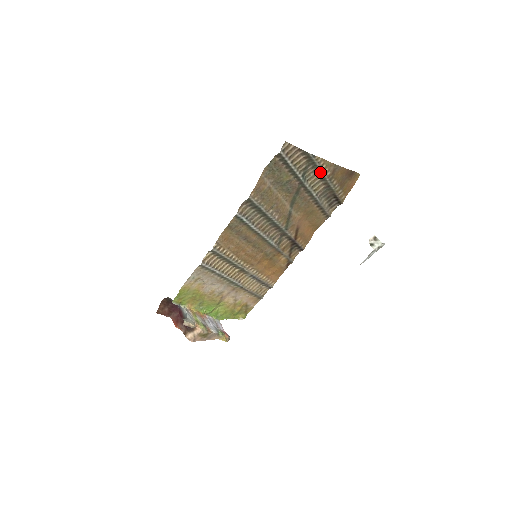
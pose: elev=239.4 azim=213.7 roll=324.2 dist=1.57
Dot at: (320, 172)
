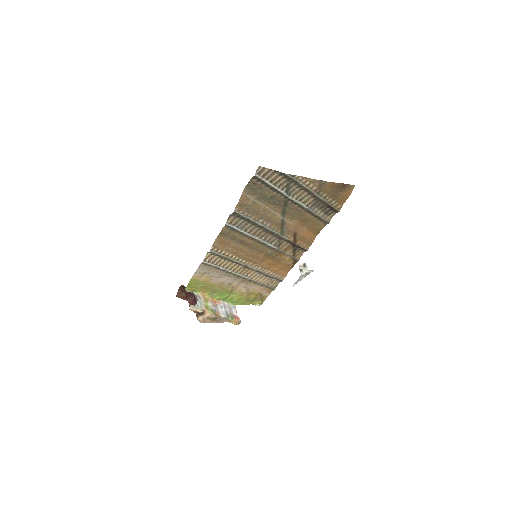
Dot at: (304, 188)
